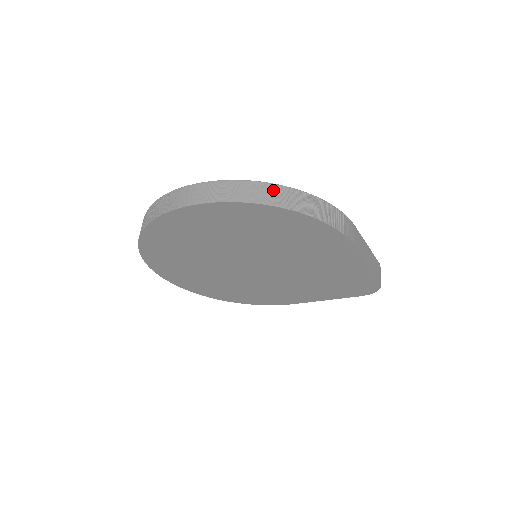
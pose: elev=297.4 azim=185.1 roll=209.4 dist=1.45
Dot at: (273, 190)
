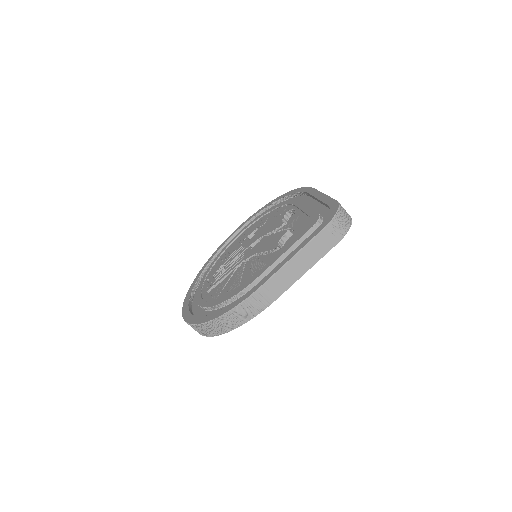
Dot at: (203, 328)
